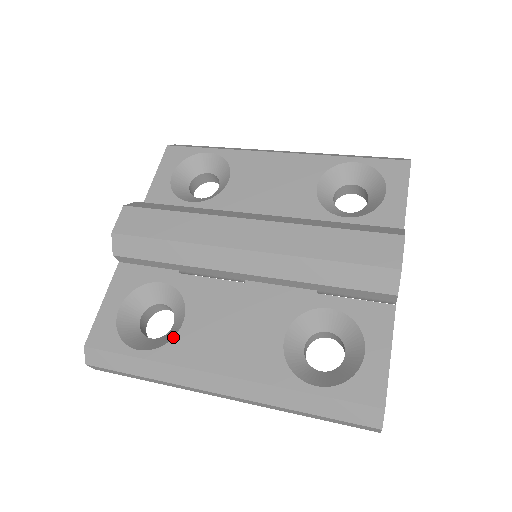
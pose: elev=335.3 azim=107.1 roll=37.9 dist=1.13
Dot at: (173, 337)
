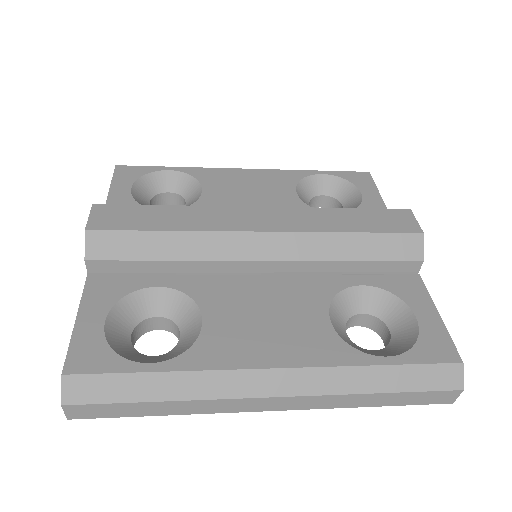
Dot at: (195, 340)
